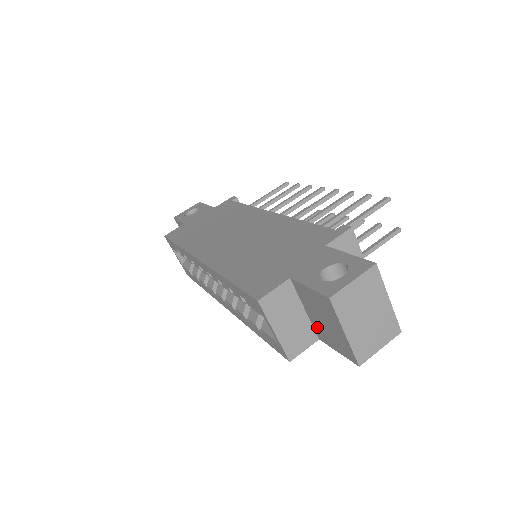
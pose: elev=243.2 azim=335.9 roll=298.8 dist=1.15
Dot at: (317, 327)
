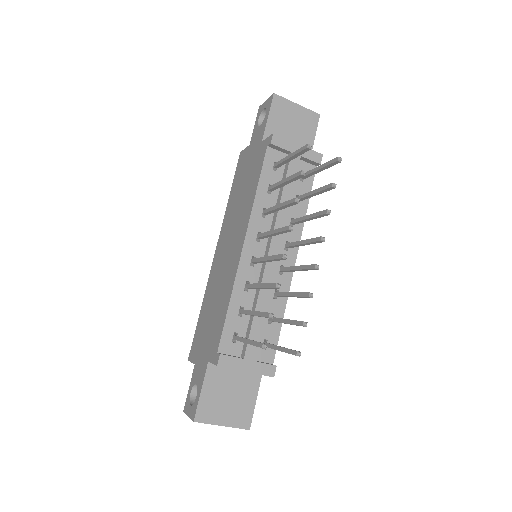
Dot at: occluded
